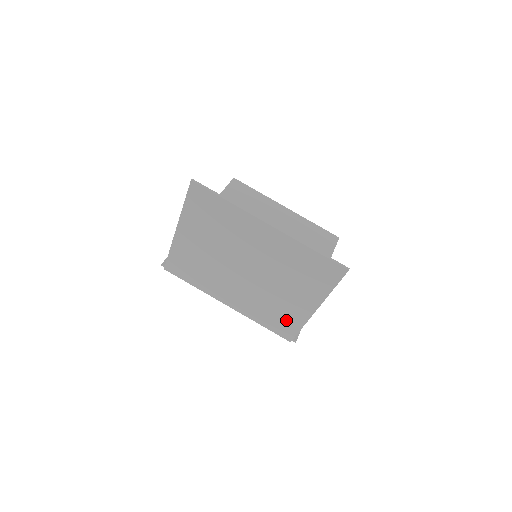
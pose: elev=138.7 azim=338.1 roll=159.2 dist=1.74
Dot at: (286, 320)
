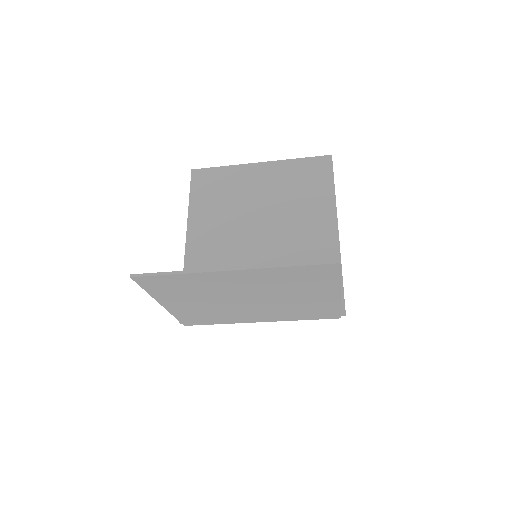
Dot at: (321, 310)
